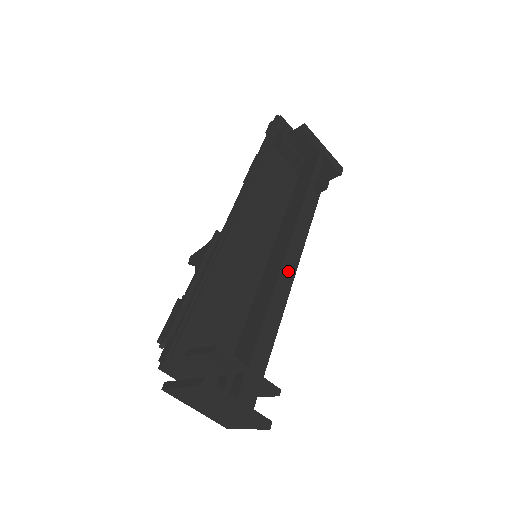
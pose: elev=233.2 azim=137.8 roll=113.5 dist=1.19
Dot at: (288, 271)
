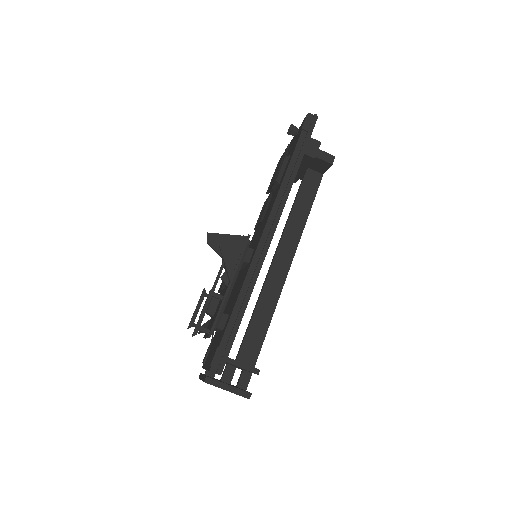
Dot at: occluded
